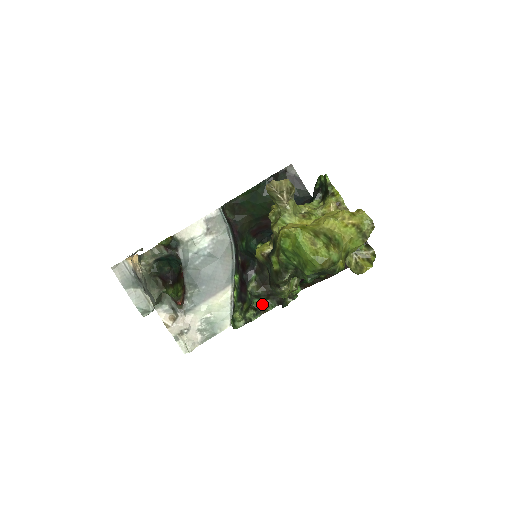
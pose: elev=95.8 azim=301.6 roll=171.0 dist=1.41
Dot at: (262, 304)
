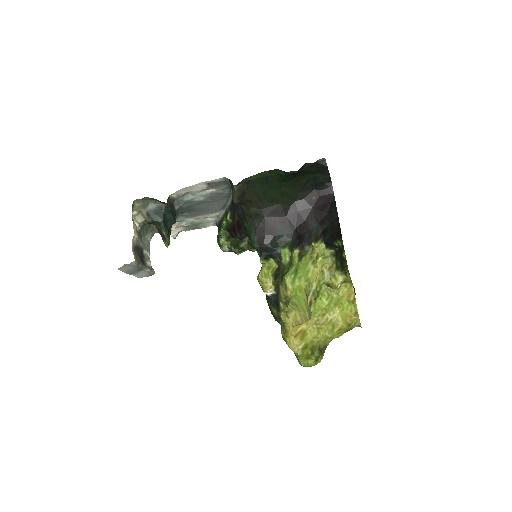
Dot at: occluded
